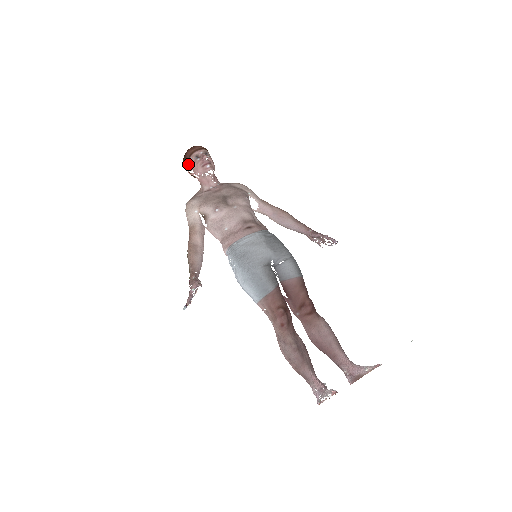
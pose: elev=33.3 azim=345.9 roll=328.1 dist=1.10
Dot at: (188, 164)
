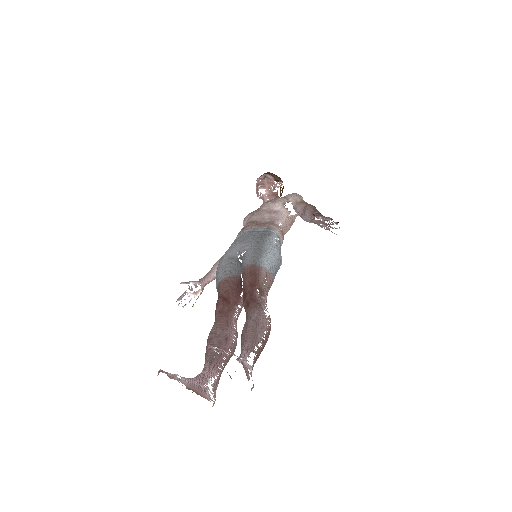
Dot at: occluded
